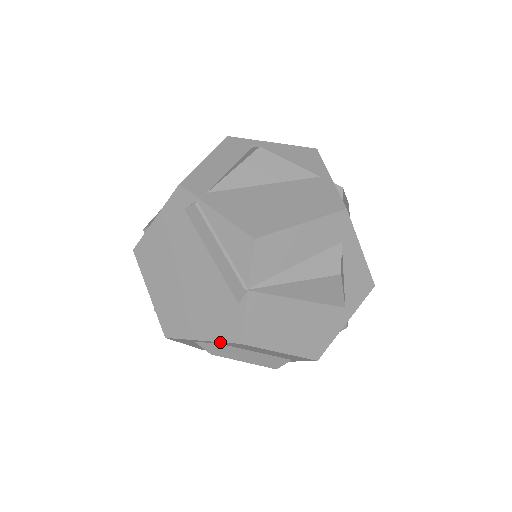
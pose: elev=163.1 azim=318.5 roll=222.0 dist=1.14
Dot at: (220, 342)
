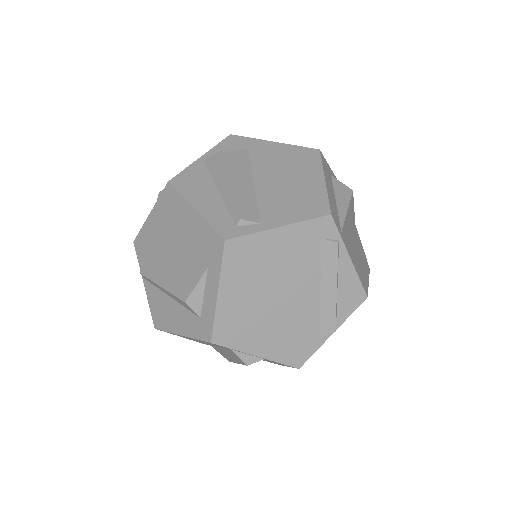
Dot at: (278, 362)
